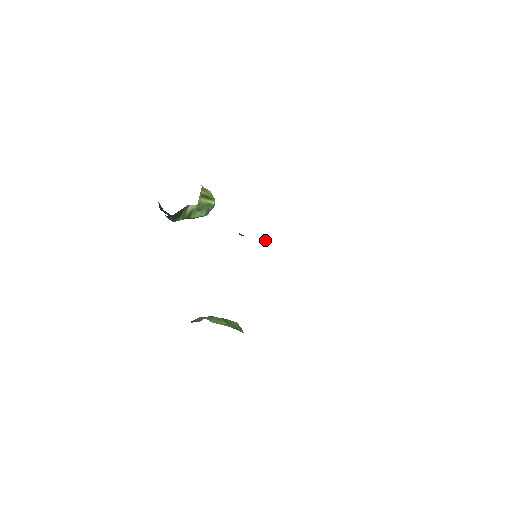
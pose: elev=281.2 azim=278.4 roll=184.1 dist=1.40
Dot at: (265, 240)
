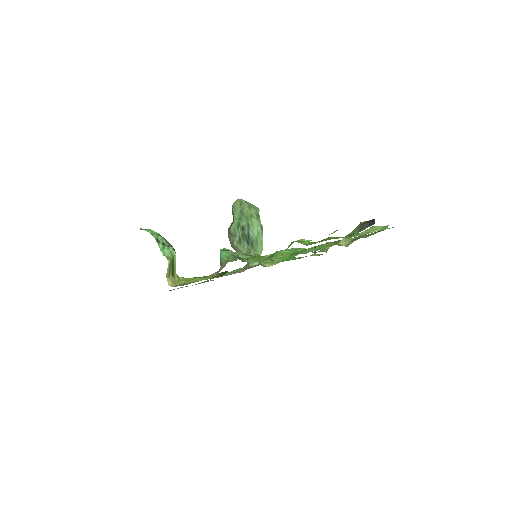
Dot at: occluded
